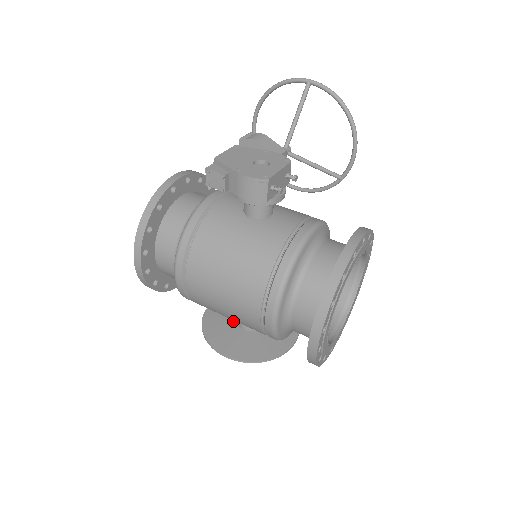
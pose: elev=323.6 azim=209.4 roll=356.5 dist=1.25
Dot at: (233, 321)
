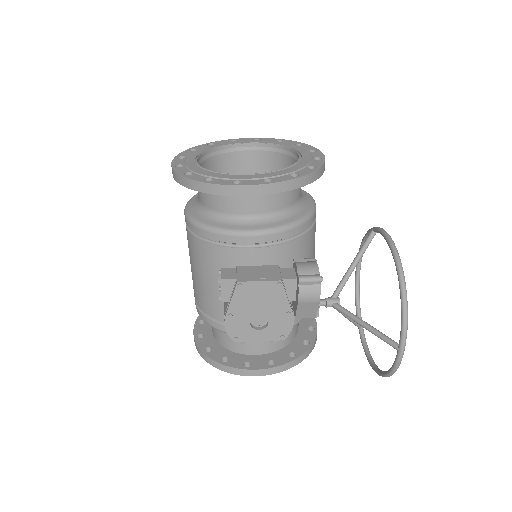
Dot at: occluded
